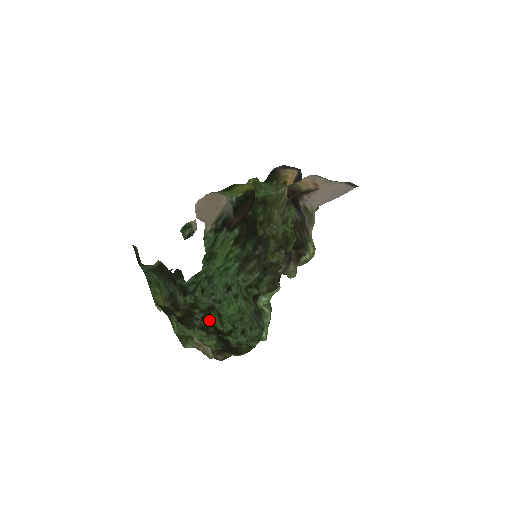
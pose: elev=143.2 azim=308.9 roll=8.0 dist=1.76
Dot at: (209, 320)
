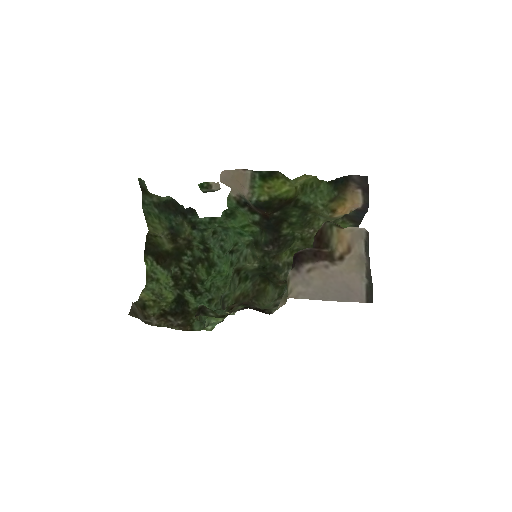
Dot at: (192, 269)
